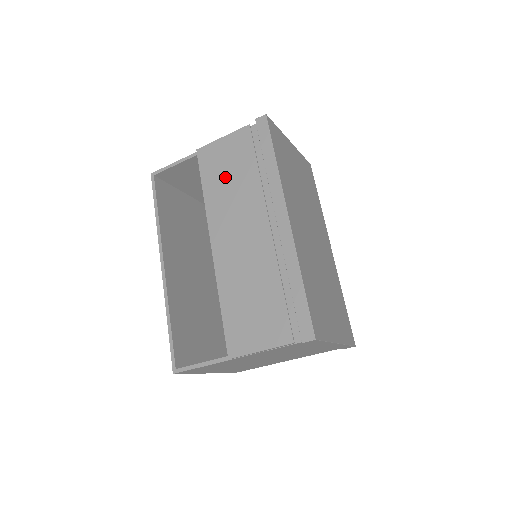
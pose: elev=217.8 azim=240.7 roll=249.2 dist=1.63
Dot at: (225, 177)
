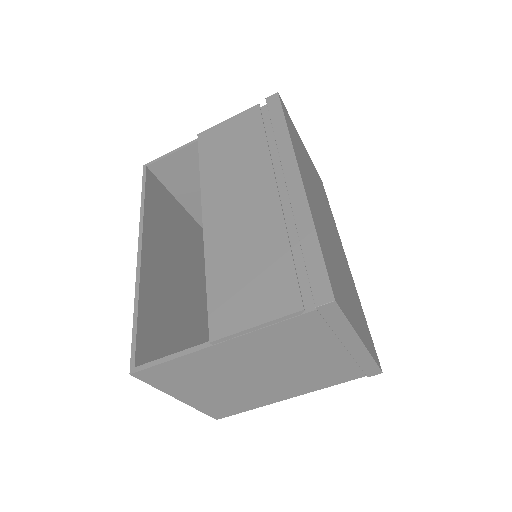
Dot at: (227, 152)
